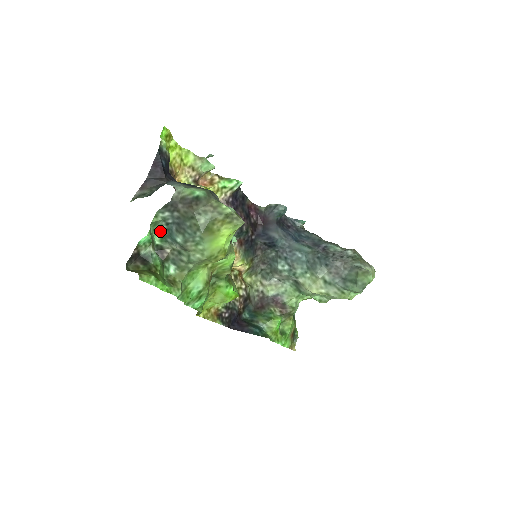
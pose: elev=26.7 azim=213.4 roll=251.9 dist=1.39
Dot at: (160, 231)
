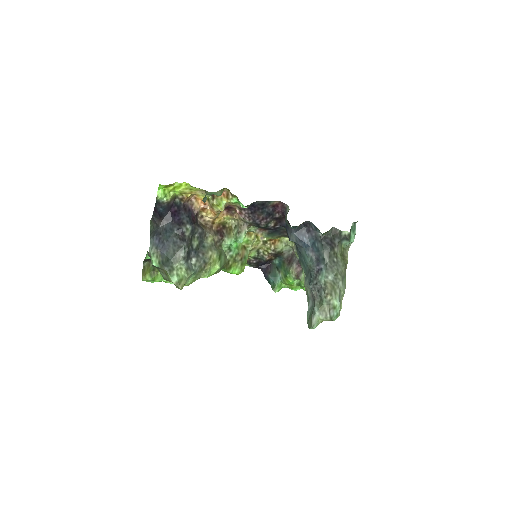
Dot at: occluded
